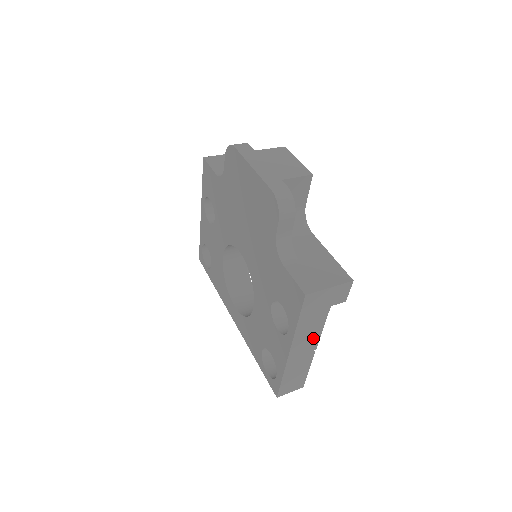
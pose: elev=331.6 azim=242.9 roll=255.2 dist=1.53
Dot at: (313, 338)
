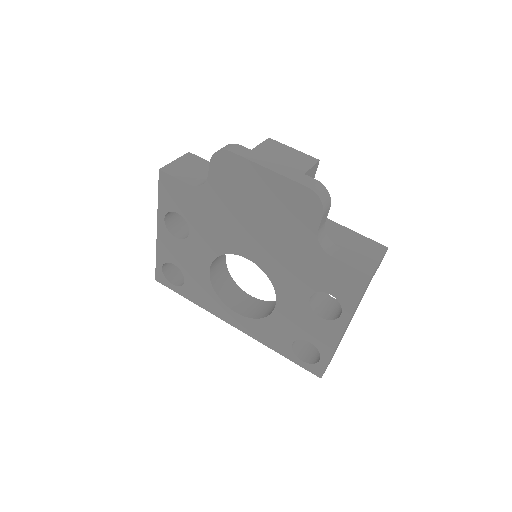
Dot at: occluded
